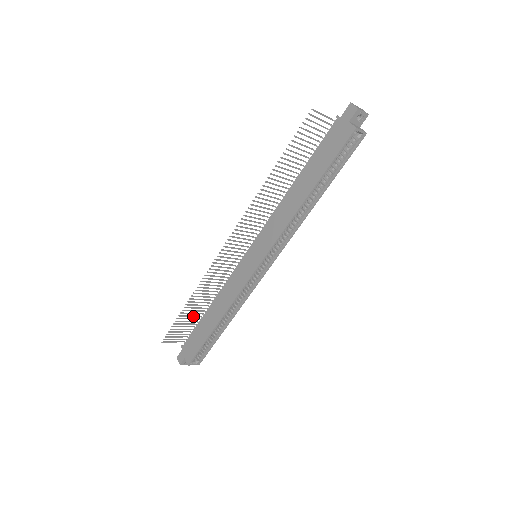
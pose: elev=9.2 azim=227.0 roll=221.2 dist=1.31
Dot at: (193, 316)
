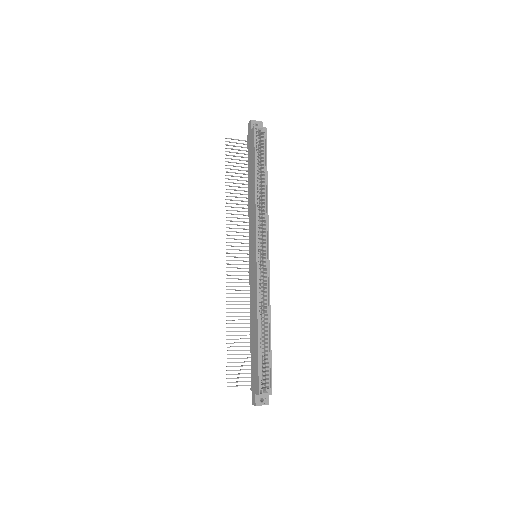
Dot at: (242, 346)
